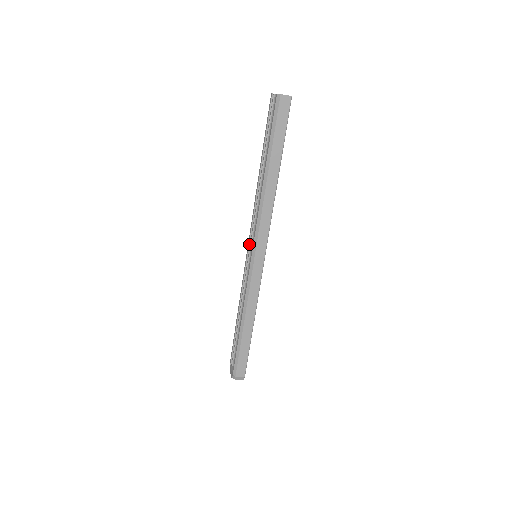
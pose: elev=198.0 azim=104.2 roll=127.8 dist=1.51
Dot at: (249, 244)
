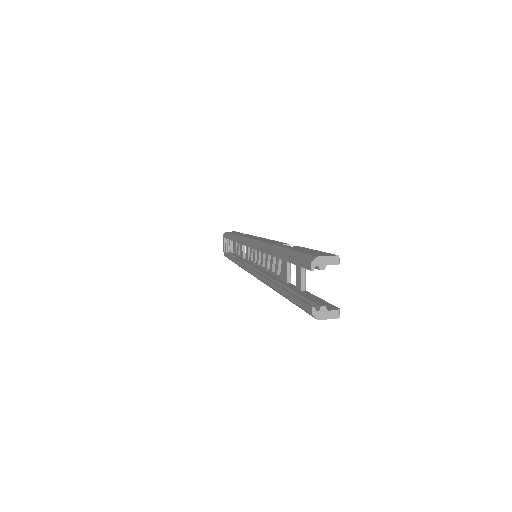
Dot at: occluded
